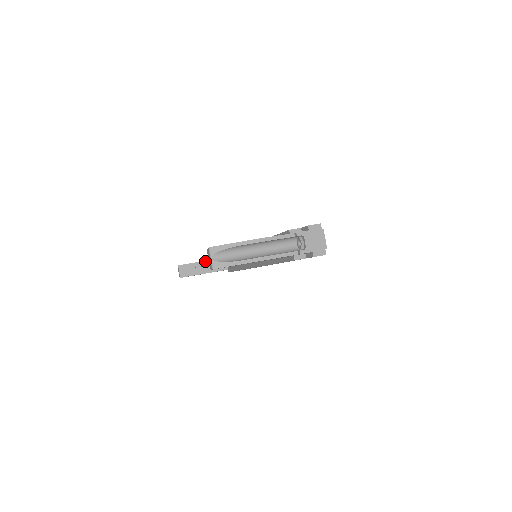
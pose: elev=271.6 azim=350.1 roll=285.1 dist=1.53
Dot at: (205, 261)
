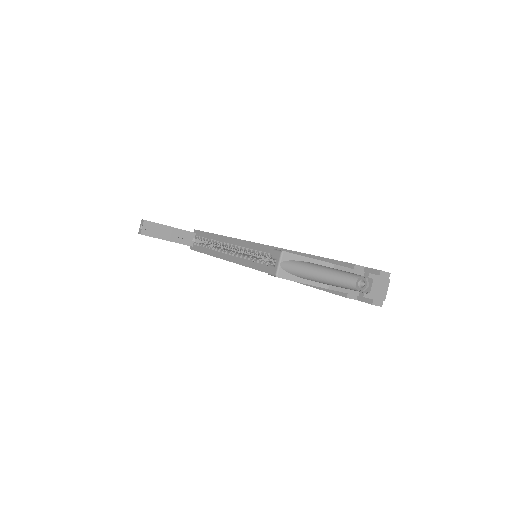
Dot at: (174, 228)
